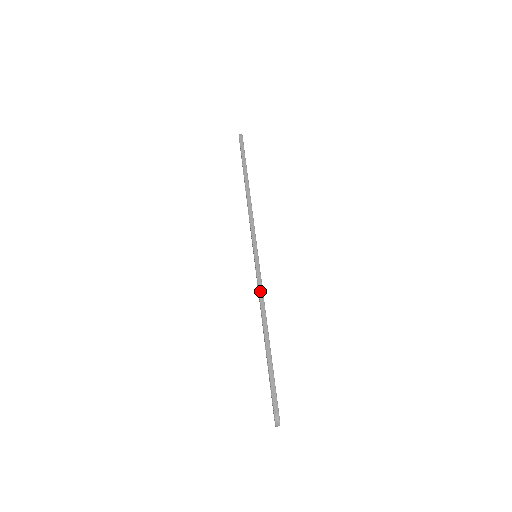
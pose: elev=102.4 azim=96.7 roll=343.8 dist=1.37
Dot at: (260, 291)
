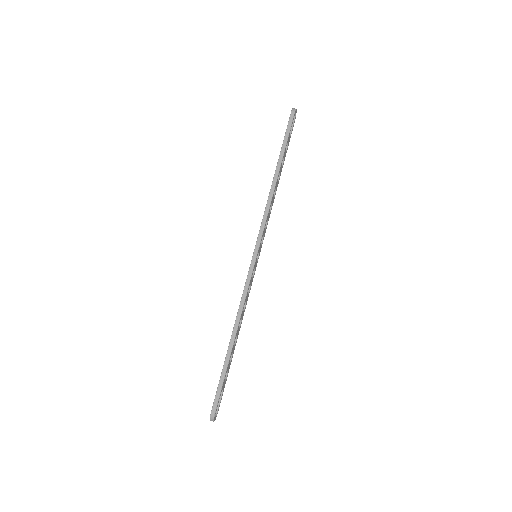
Dot at: (243, 296)
